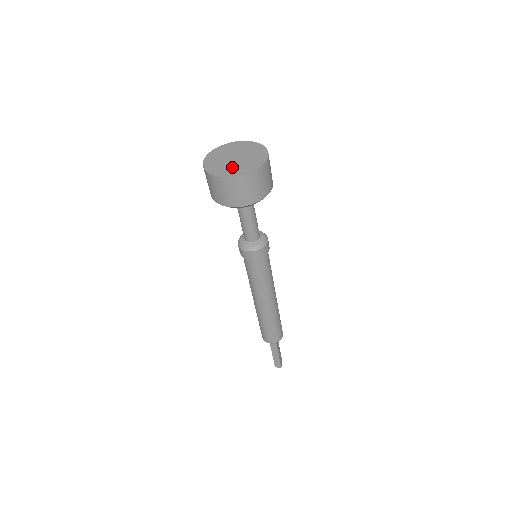
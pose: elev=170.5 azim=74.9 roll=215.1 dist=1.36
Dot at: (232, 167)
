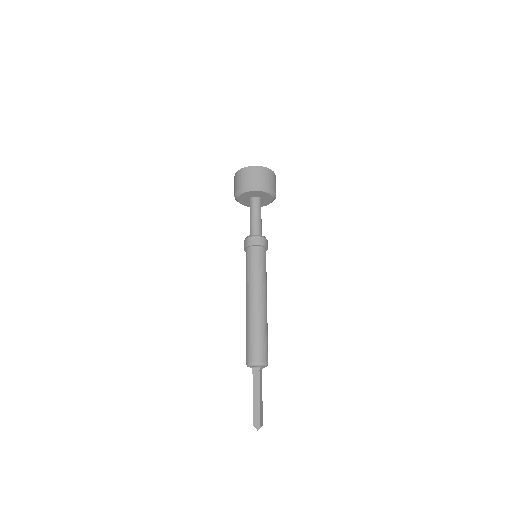
Dot at: occluded
